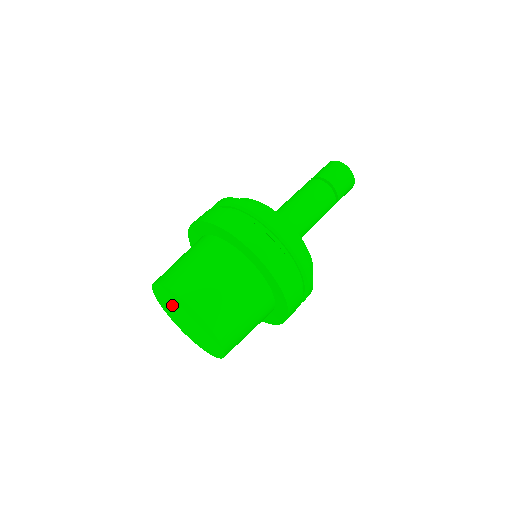
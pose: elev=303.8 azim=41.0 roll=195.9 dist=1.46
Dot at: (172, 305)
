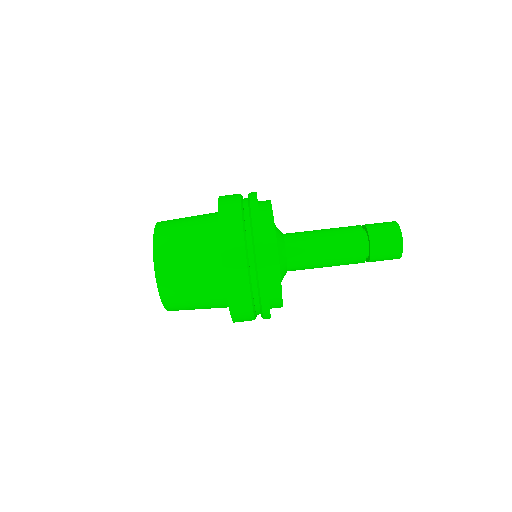
Dot at: occluded
